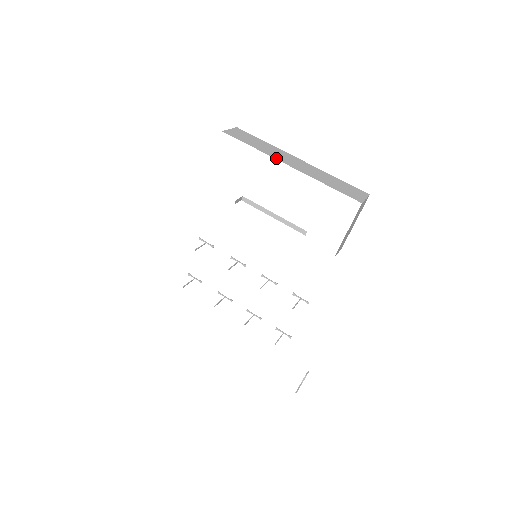
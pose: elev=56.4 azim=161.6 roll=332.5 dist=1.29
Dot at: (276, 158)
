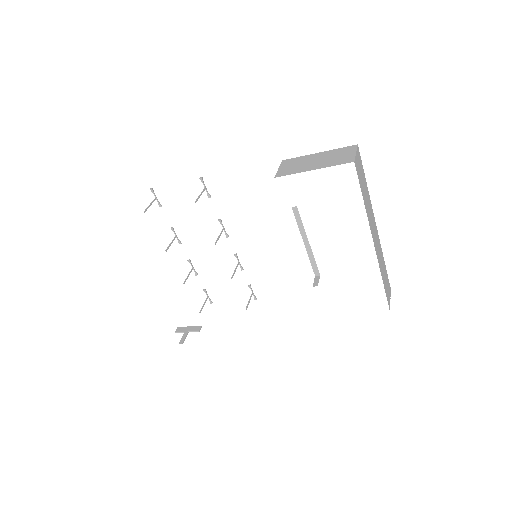
Dot at: (371, 228)
